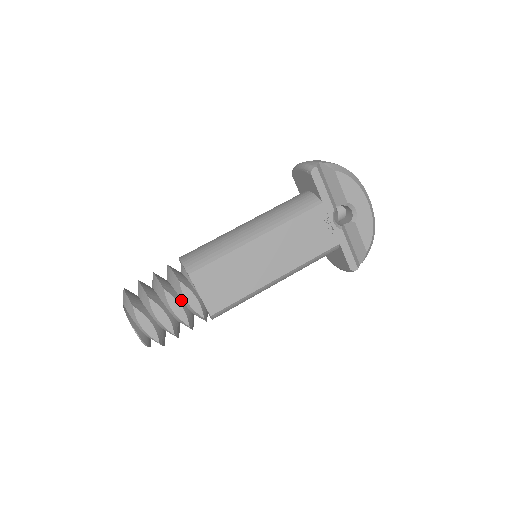
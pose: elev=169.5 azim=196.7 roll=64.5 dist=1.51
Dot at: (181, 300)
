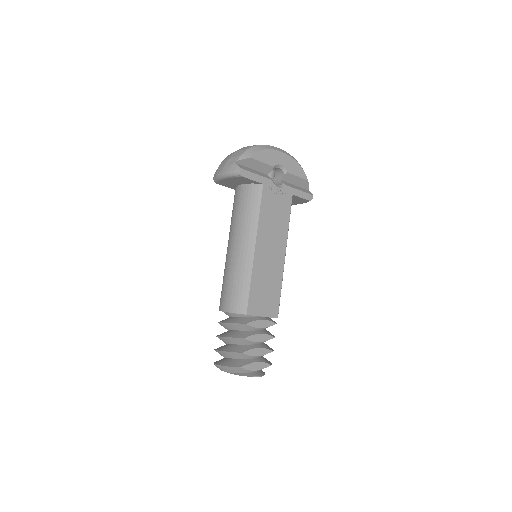
Dot at: (256, 331)
